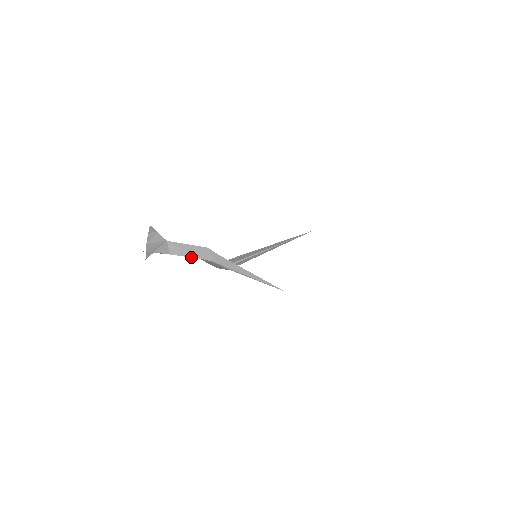
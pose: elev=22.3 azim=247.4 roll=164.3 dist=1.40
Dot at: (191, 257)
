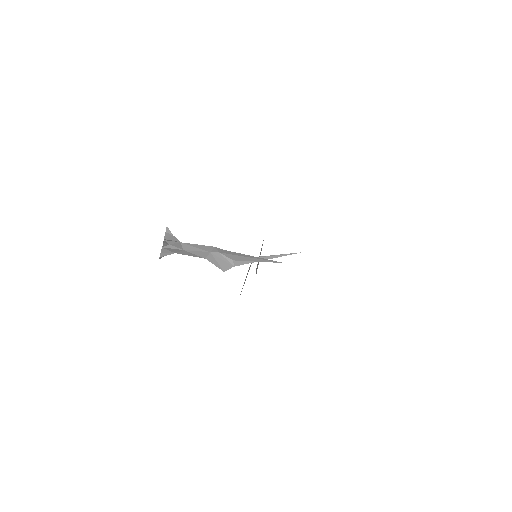
Dot at: (201, 251)
